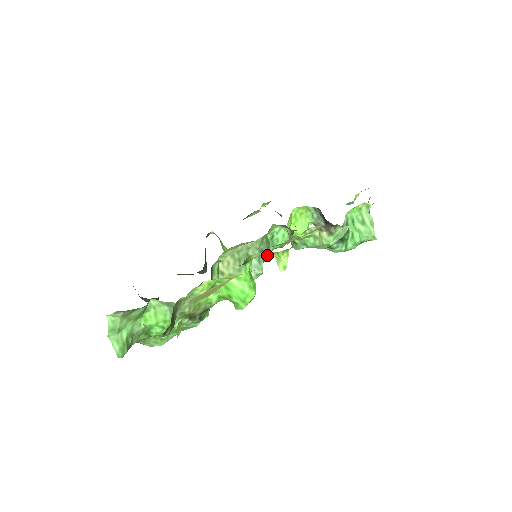
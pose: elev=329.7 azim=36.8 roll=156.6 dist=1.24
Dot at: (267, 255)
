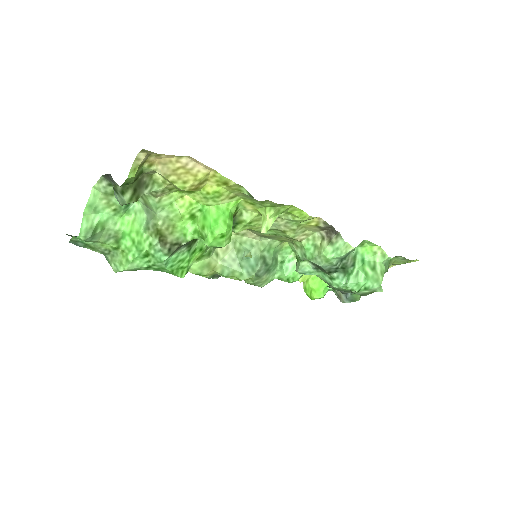
Dot at: (270, 277)
